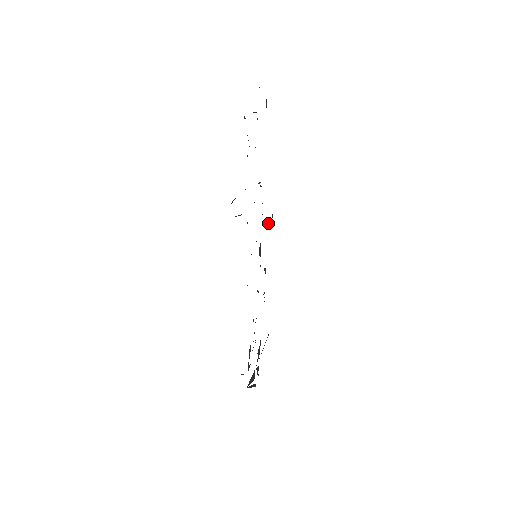
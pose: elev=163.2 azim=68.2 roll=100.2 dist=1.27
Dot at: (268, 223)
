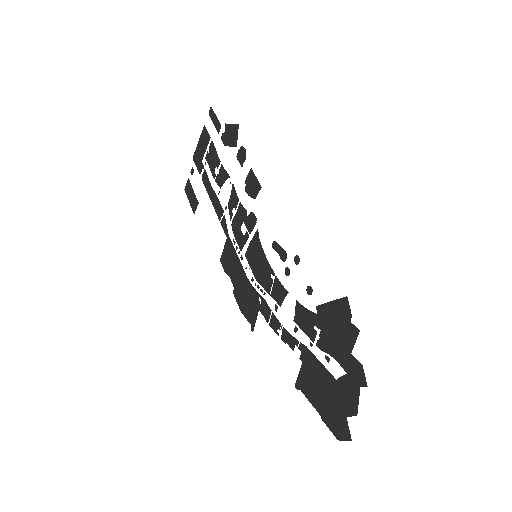
Dot at: (232, 267)
